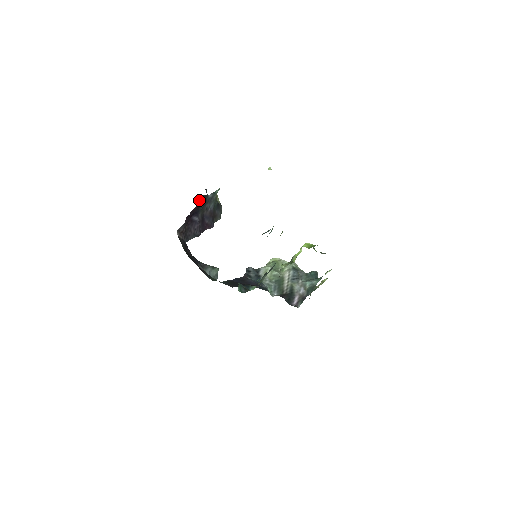
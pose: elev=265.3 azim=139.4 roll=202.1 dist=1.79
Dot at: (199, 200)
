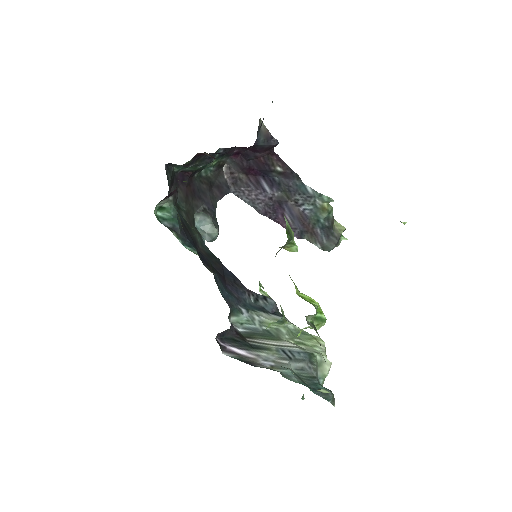
Dot at: (272, 157)
